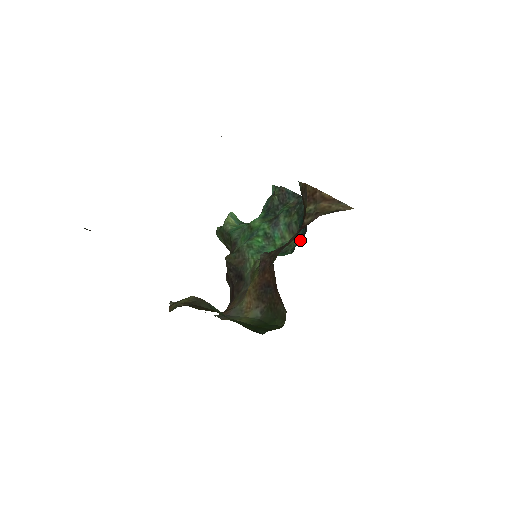
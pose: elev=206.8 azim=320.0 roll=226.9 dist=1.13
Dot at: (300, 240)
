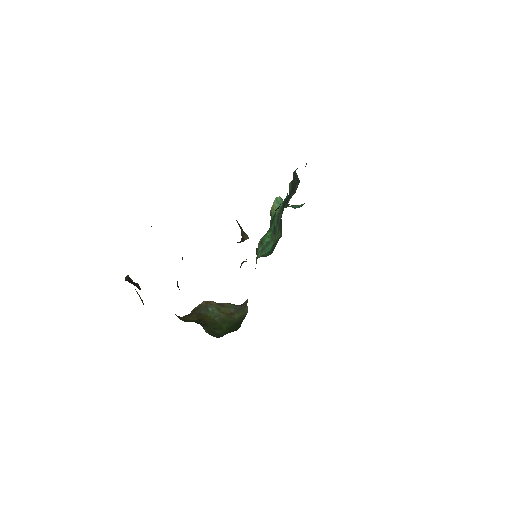
Dot at: occluded
